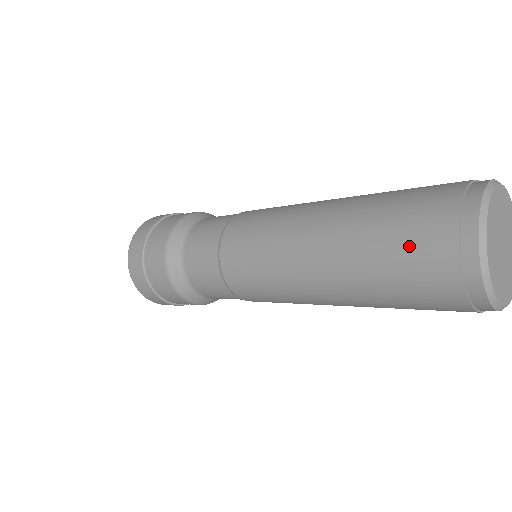
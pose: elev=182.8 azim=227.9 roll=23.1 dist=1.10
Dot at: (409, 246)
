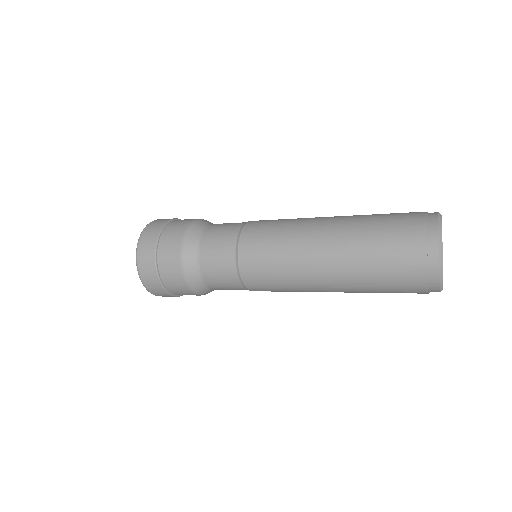
Dot at: (395, 252)
